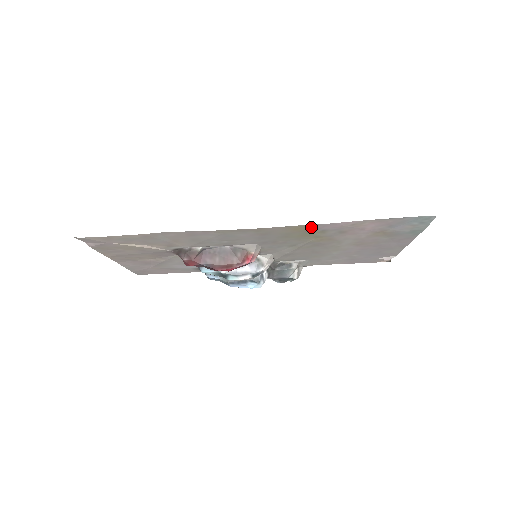
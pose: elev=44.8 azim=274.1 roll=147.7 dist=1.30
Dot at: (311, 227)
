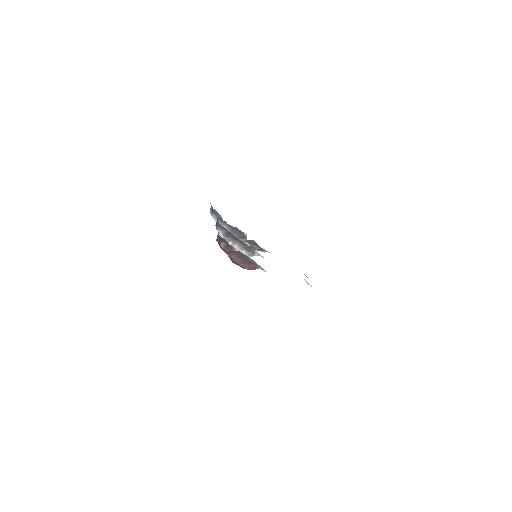
Dot at: occluded
